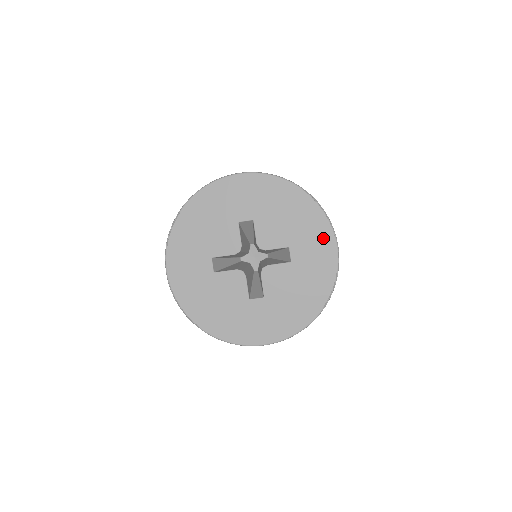
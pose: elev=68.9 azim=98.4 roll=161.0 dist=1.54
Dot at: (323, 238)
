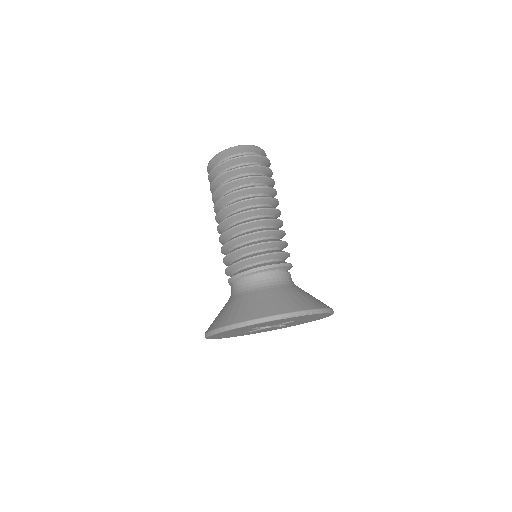
Dot at: occluded
